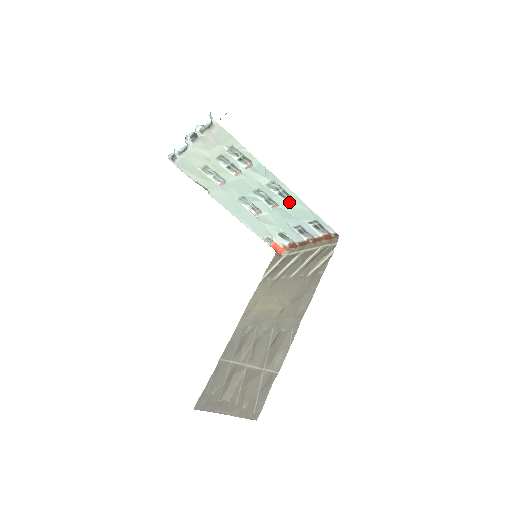
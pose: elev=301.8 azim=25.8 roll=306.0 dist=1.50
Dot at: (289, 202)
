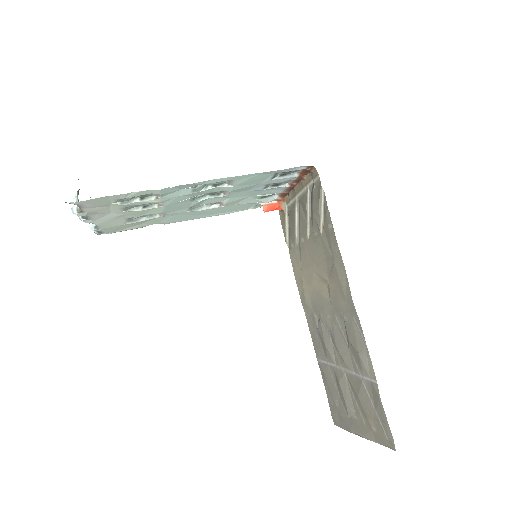
Dot at: (231, 184)
